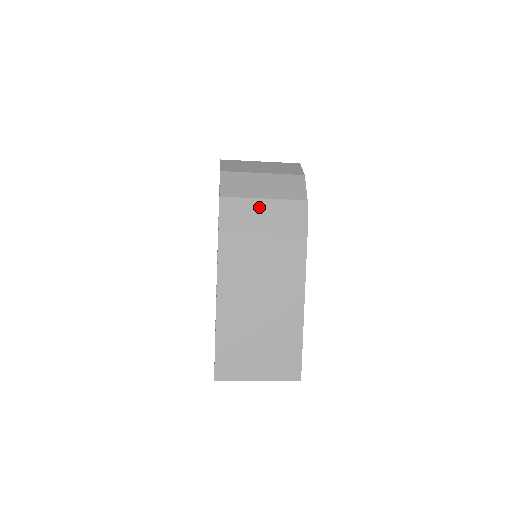
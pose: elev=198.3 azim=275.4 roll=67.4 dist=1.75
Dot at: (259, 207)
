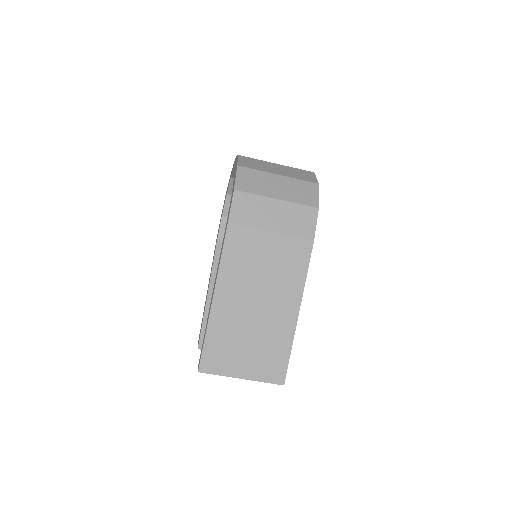
Dot at: (271, 207)
